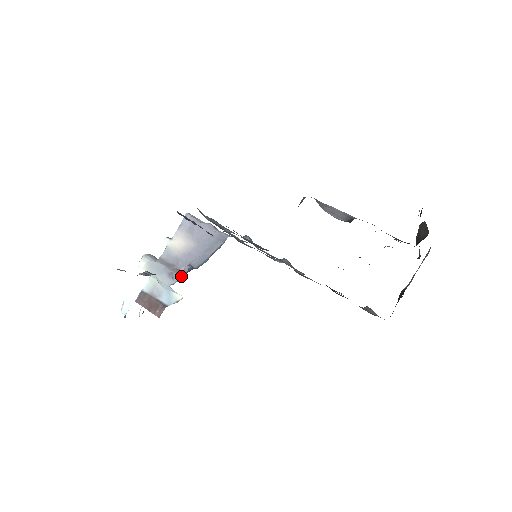
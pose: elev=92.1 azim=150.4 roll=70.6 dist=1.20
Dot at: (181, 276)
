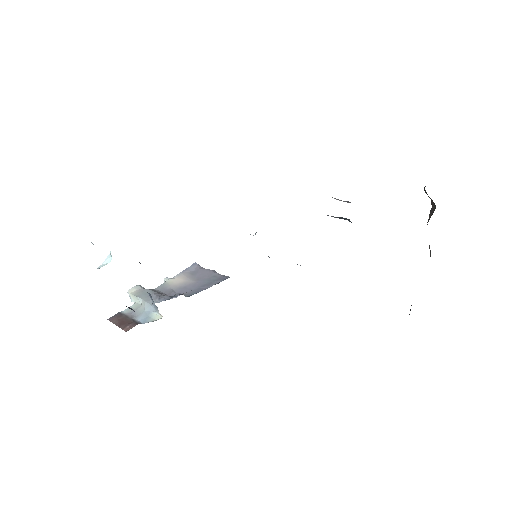
Dot at: (169, 298)
